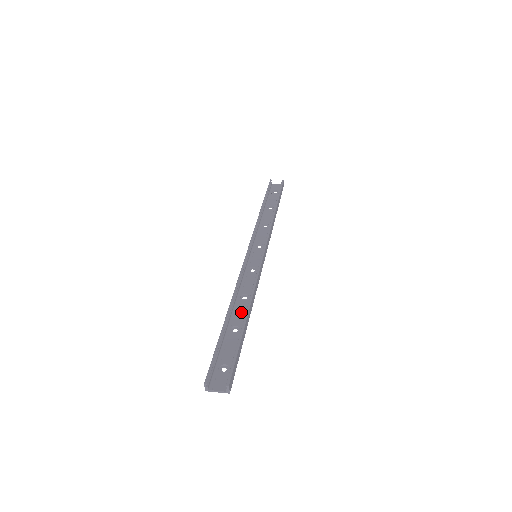
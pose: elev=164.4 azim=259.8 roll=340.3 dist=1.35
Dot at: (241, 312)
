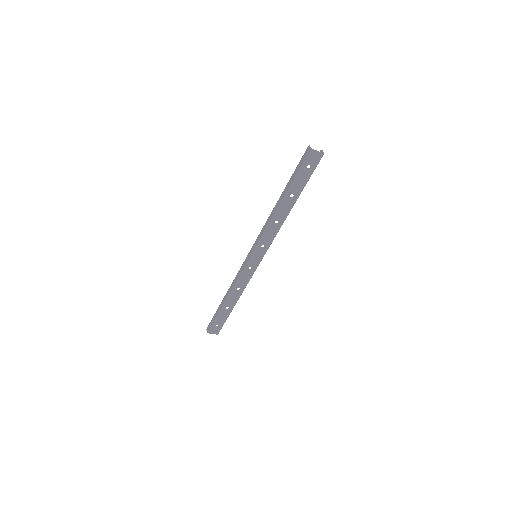
Dot at: (284, 208)
